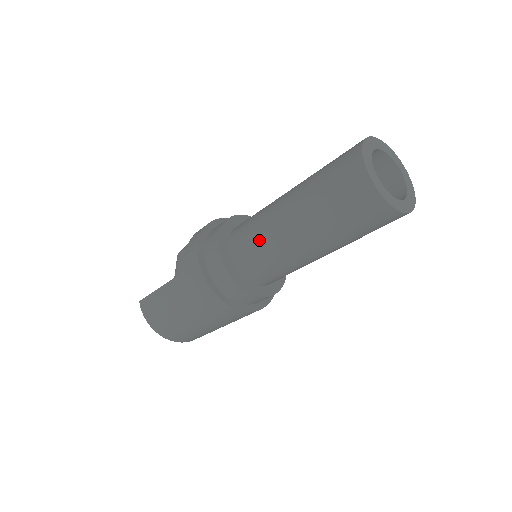
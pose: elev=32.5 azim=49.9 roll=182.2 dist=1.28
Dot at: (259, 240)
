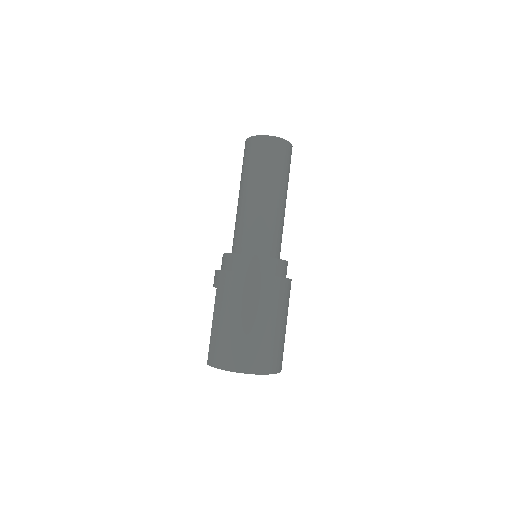
Dot at: (240, 223)
